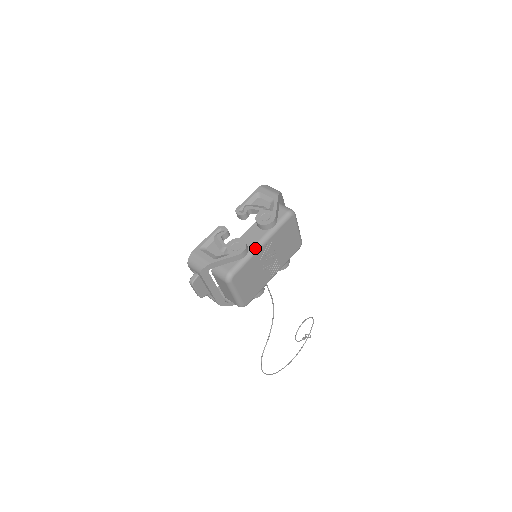
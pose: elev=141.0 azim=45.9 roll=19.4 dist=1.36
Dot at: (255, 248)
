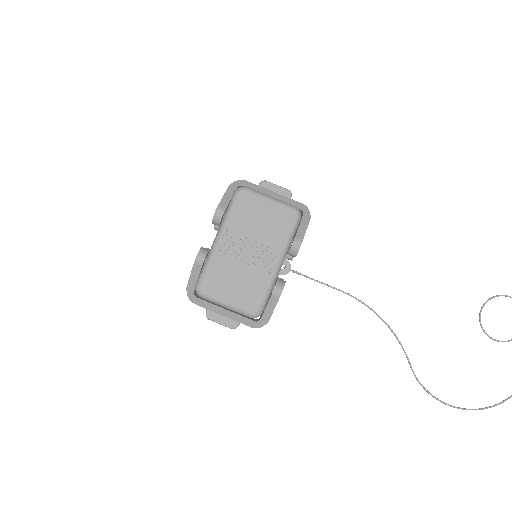
Dot at: (212, 248)
